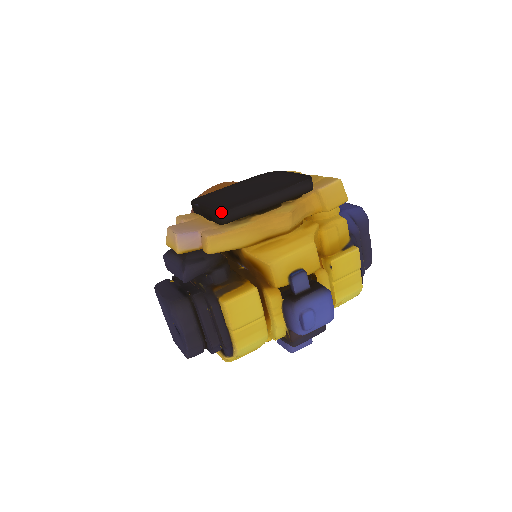
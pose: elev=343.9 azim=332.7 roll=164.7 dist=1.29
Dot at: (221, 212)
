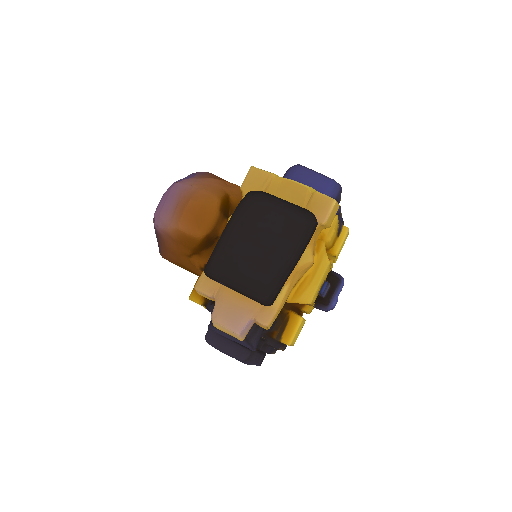
Dot at: (269, 304)
